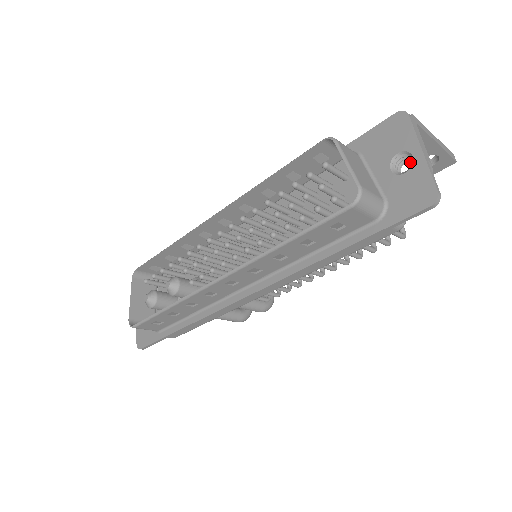
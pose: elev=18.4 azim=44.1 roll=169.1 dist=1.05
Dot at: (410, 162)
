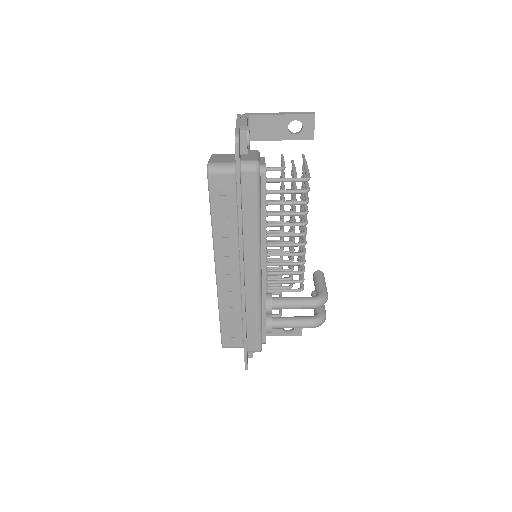
Dot at: (284, 136)
